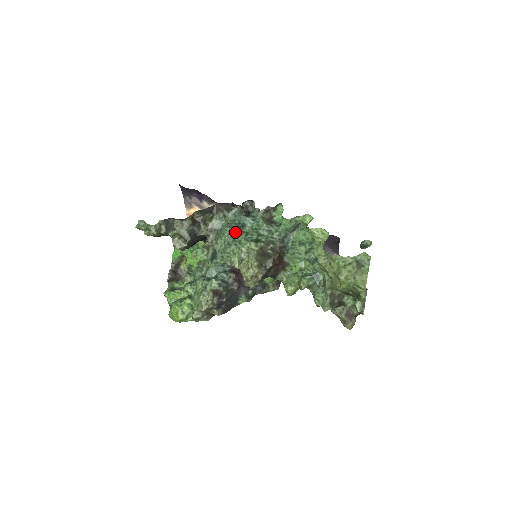
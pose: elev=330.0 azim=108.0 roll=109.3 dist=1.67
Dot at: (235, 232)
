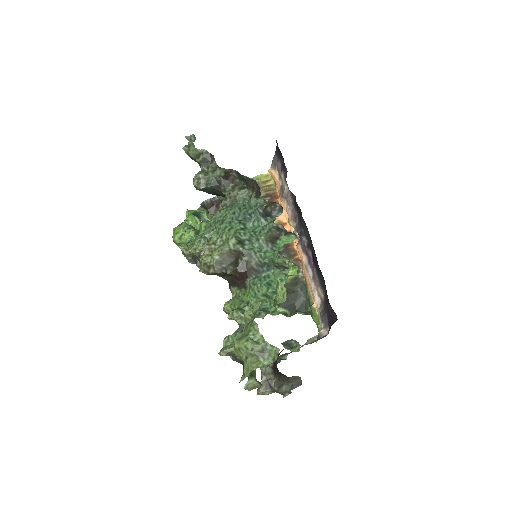
Dot at: (239, 217)
